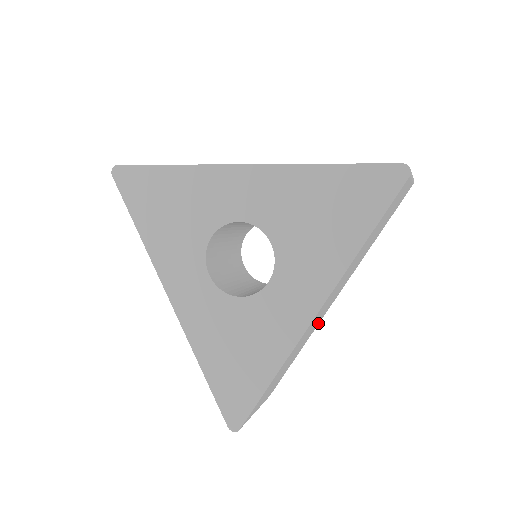
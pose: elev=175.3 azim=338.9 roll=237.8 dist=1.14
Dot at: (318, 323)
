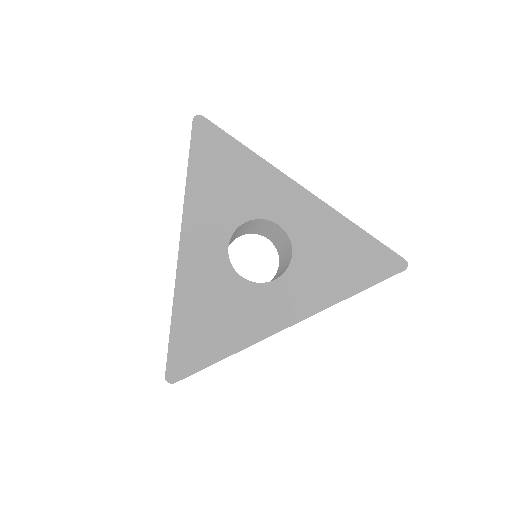
Dot at: occluded
